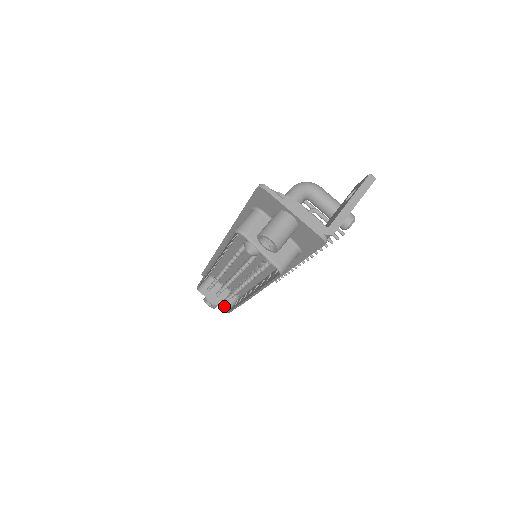
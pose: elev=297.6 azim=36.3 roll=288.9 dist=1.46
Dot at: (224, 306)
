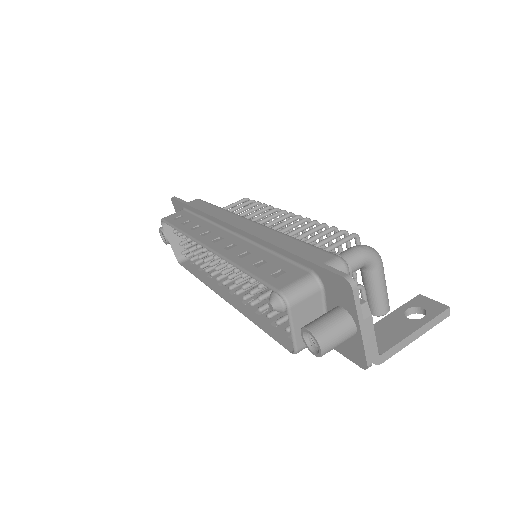
Dot at: (179, 253)
